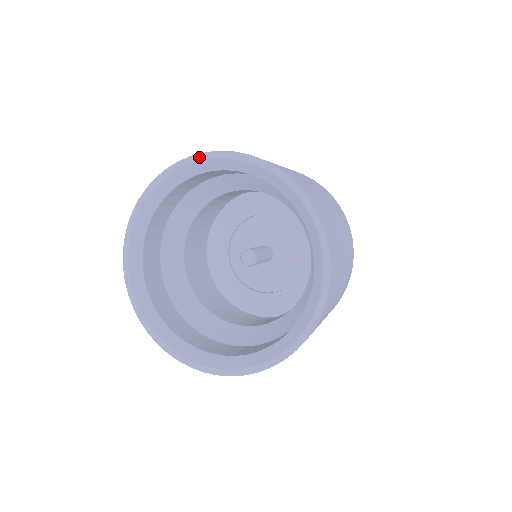
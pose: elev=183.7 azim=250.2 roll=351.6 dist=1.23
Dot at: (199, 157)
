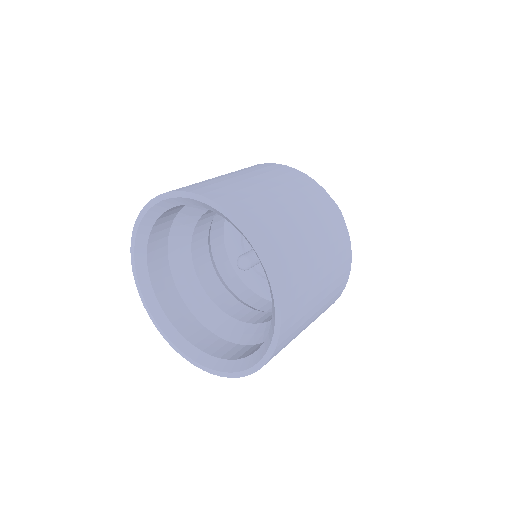
Dot at: (206, 201)
